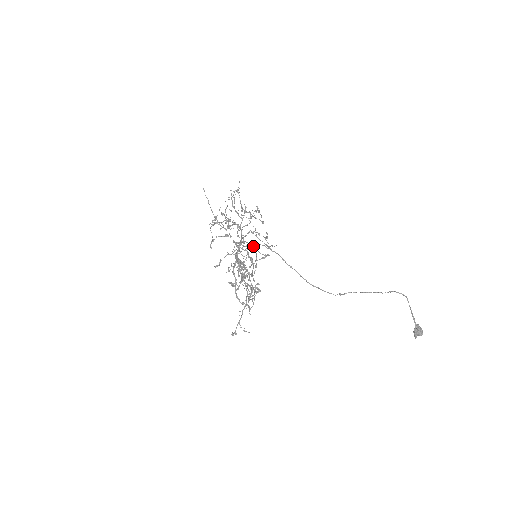
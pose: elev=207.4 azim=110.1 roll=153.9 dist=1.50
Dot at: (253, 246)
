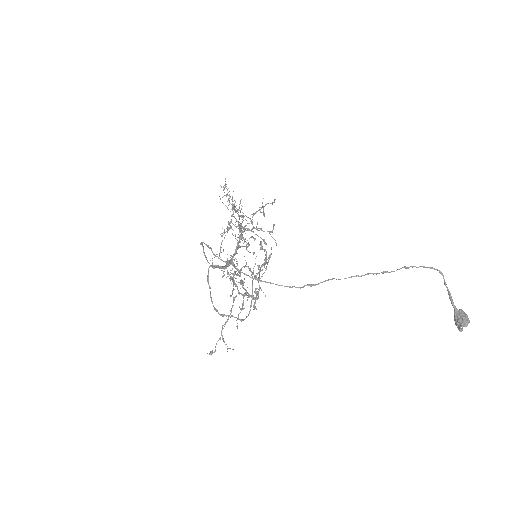
Dot at: occluded
